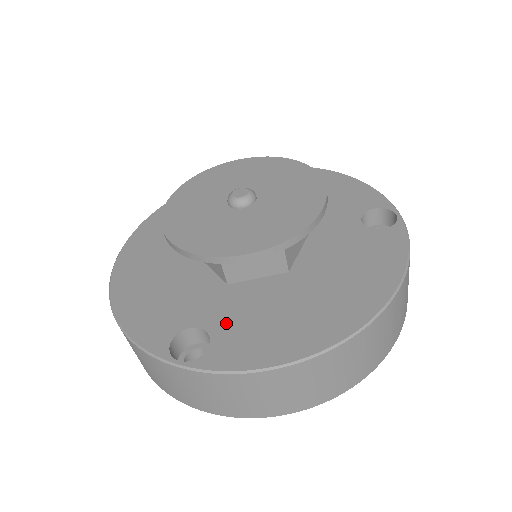
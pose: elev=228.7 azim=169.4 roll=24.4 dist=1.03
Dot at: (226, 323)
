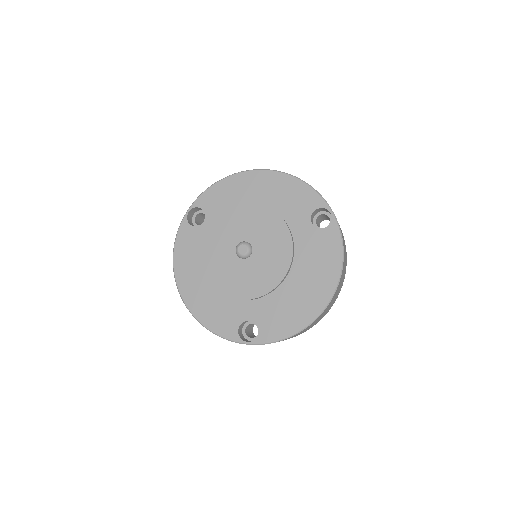
Dot at: (261, 315)
